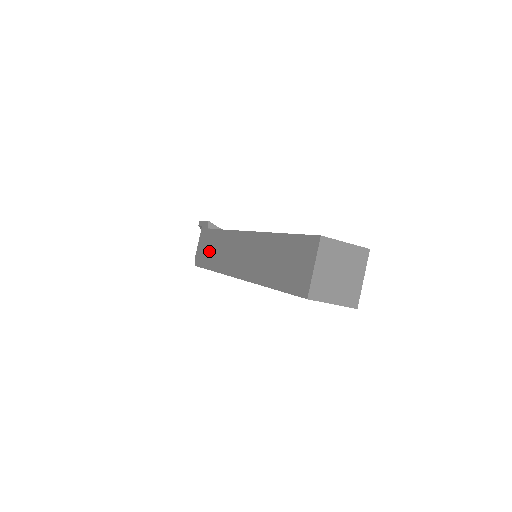
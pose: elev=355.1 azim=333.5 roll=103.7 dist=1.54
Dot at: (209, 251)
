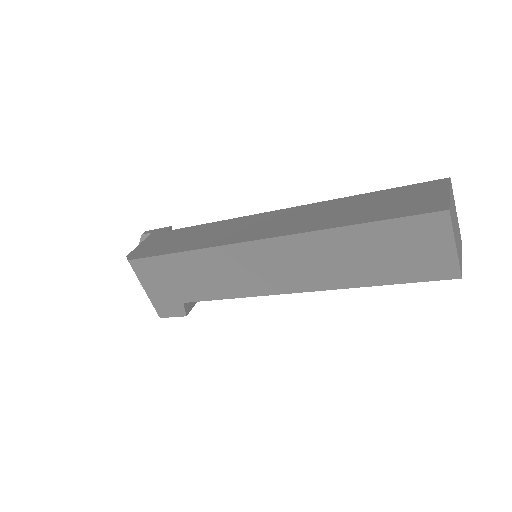
Dot at: (174, 241)
